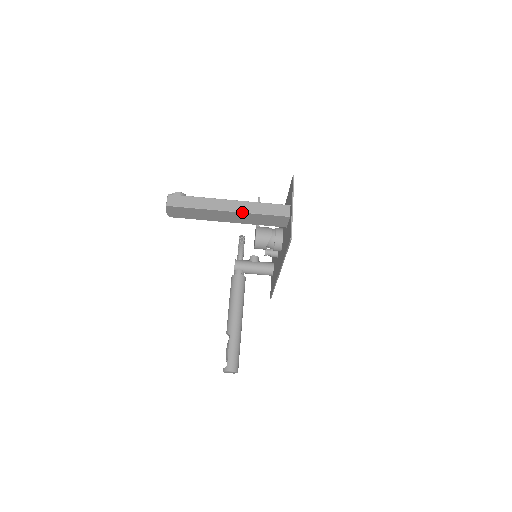
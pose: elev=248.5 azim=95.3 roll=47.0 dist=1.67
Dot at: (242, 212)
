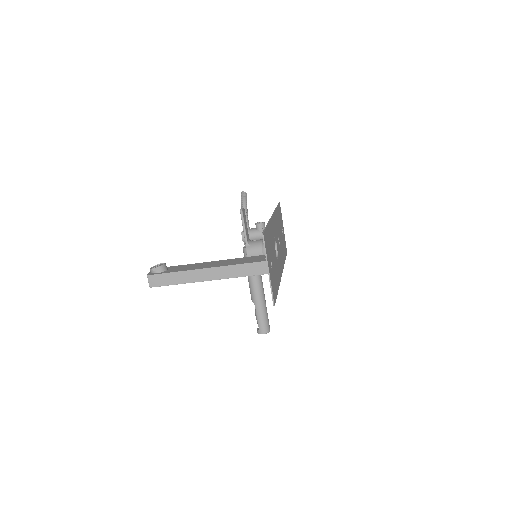
Dot at: occluded
